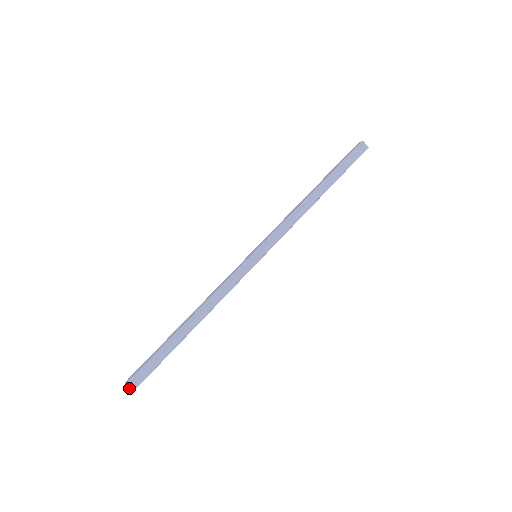
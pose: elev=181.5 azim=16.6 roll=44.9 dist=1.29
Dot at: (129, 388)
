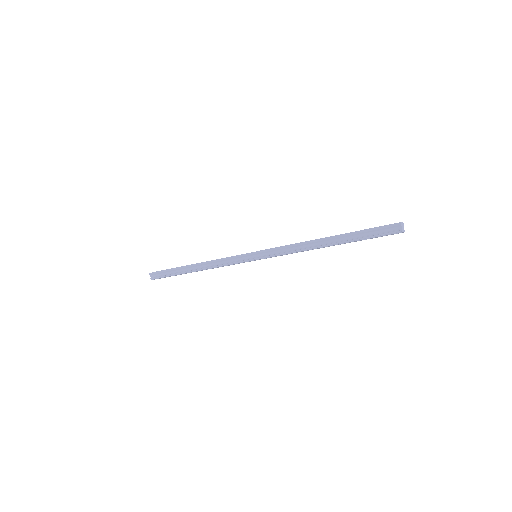
Dot at: (151, 276)
